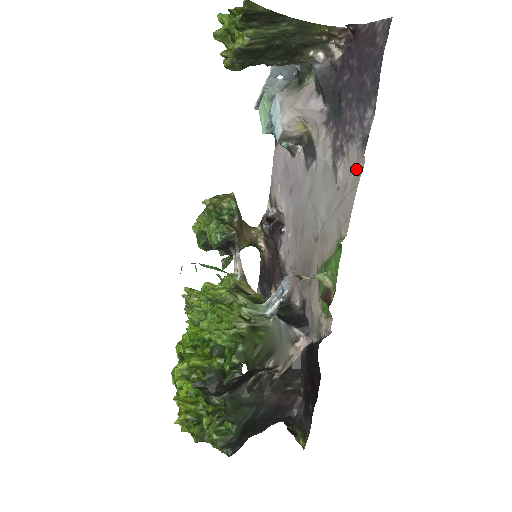
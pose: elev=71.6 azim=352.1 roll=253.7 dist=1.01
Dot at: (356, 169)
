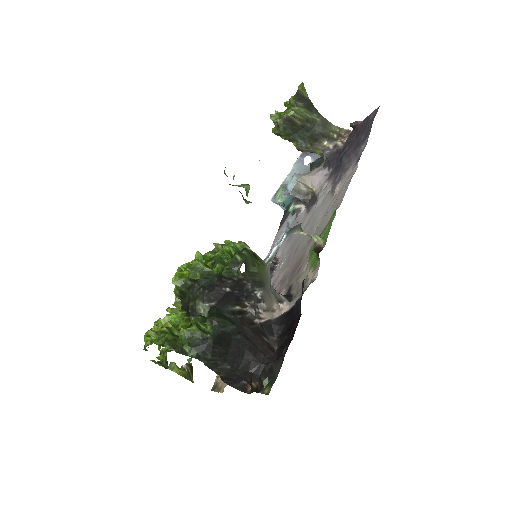
Dot at: (351, 175)
